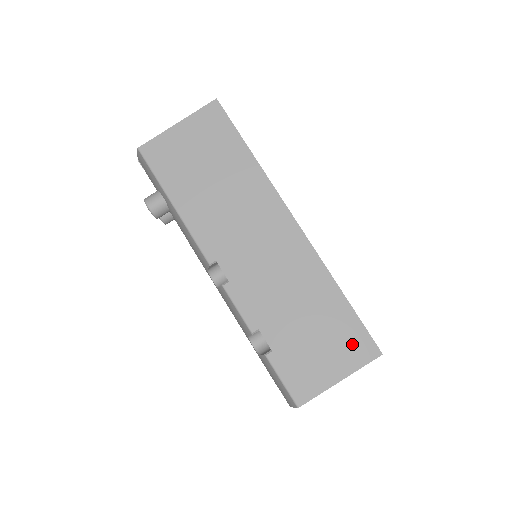
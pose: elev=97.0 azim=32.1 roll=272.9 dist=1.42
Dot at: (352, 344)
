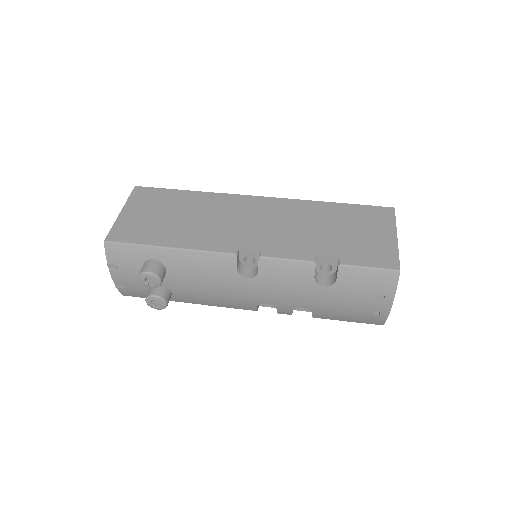
Dot at: (374, 217)
